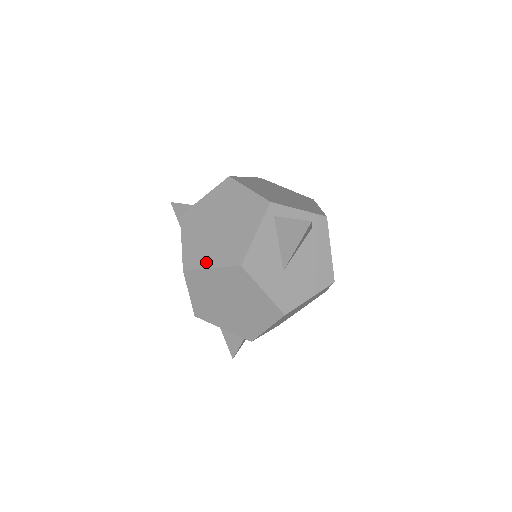
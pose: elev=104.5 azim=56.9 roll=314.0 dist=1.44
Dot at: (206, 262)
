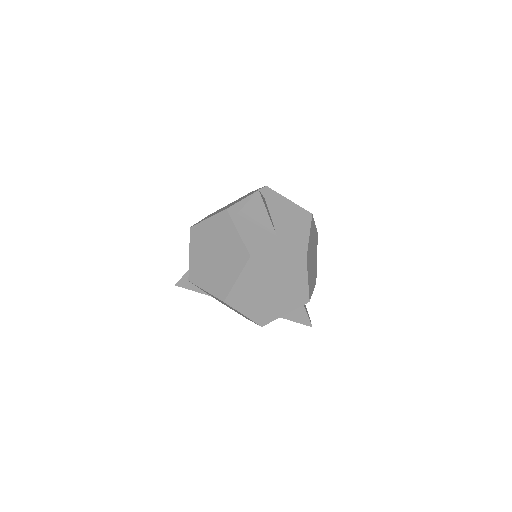
Dot at: (231, 281)
